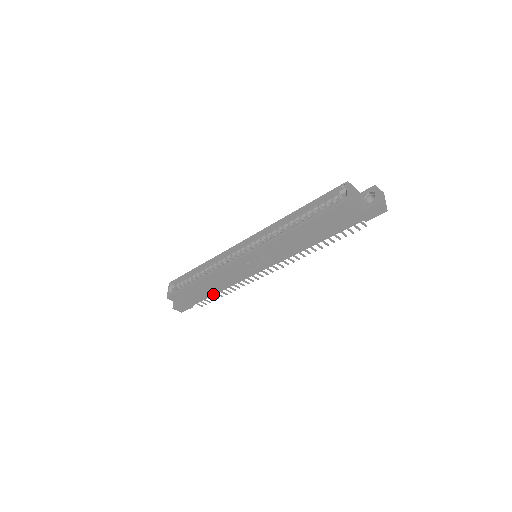
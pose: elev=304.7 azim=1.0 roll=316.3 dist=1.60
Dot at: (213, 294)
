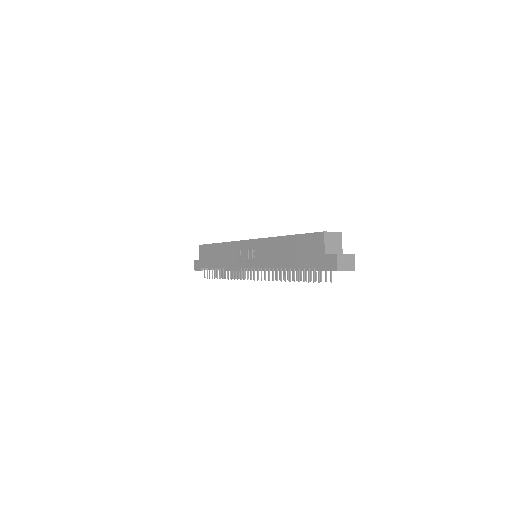
Dot at: (215, 267)
